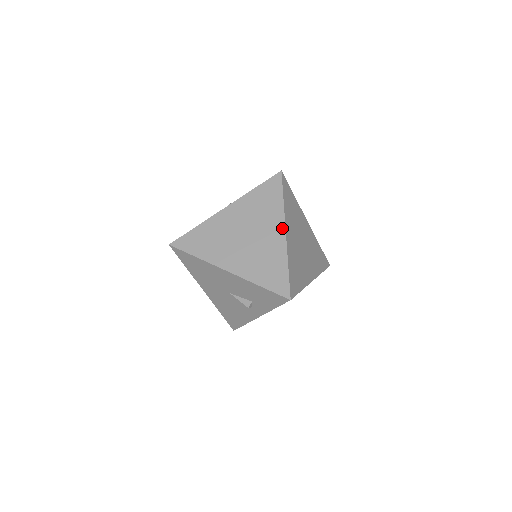
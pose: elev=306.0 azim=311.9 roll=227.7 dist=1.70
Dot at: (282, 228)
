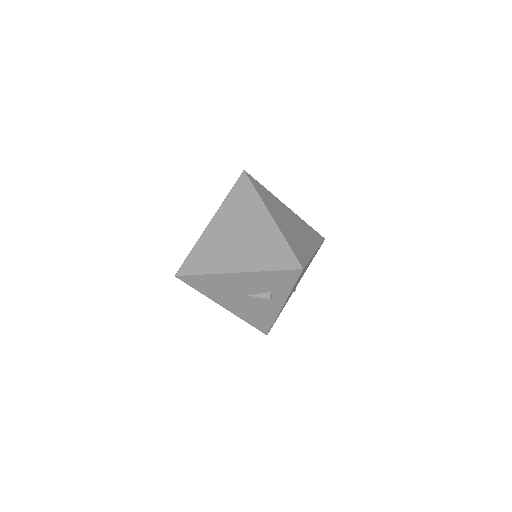
Dot at: (267, 215)
